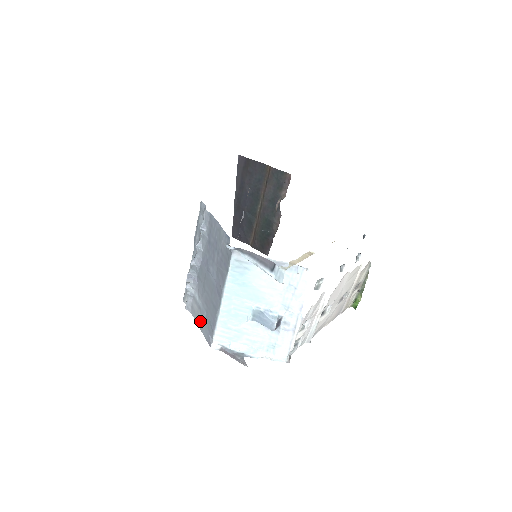
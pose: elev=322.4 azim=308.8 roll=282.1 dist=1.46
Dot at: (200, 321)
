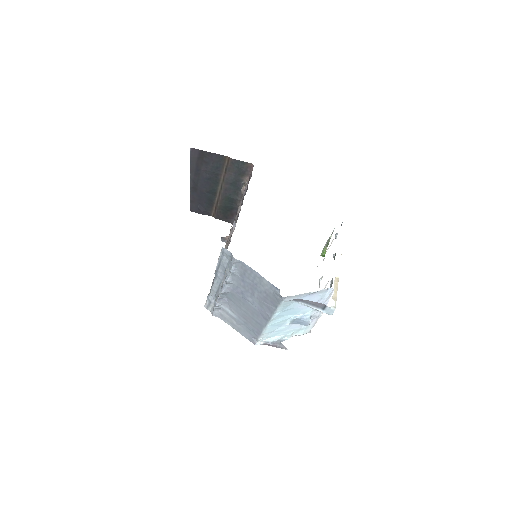
Dot at: (236, 326)
